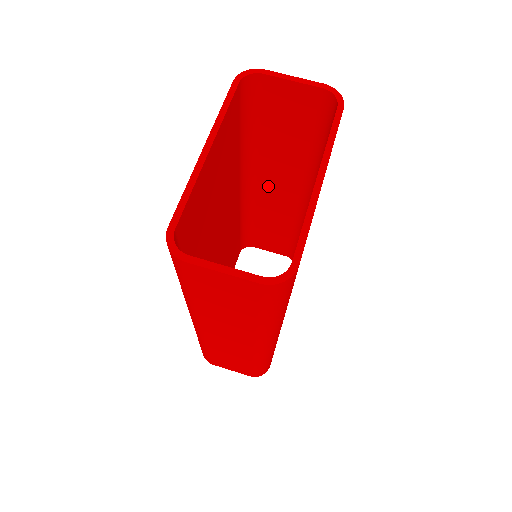
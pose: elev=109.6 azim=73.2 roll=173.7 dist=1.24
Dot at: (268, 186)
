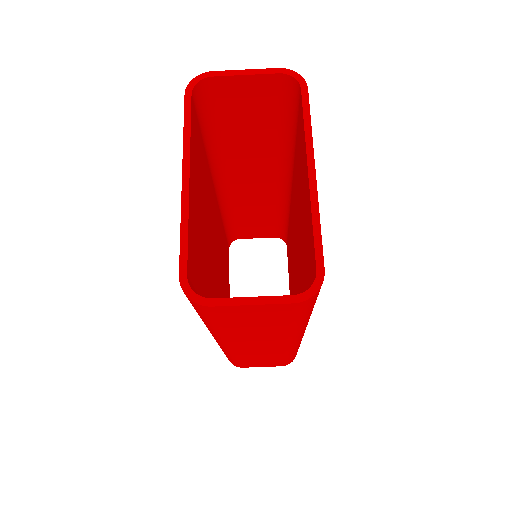
Dot at: (242, 180)
